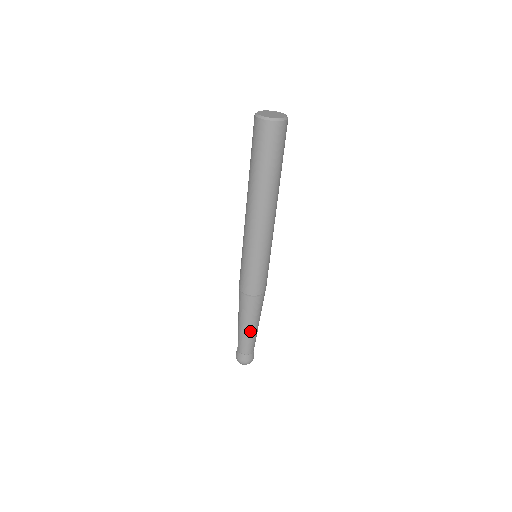
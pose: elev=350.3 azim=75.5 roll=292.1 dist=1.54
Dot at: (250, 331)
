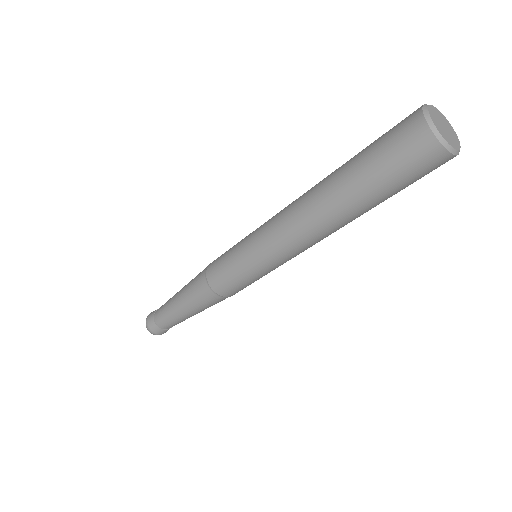
Dot at: occluded
